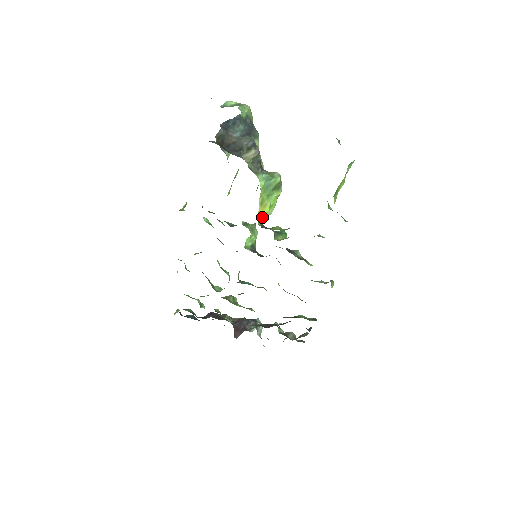
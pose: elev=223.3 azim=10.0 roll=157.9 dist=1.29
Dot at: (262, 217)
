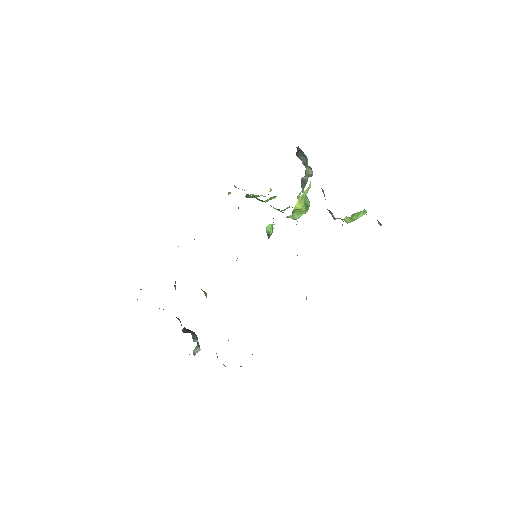
Dot at: (296, 207)
